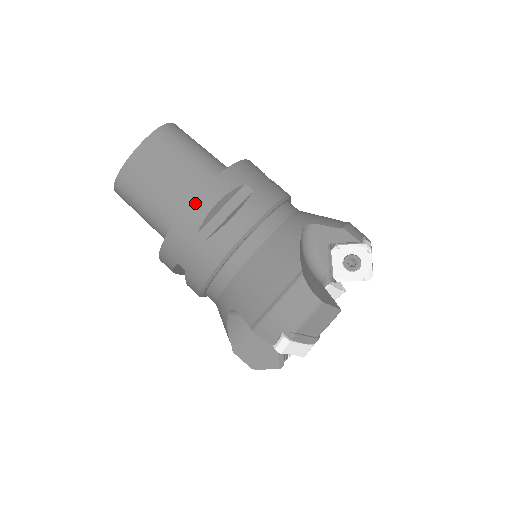
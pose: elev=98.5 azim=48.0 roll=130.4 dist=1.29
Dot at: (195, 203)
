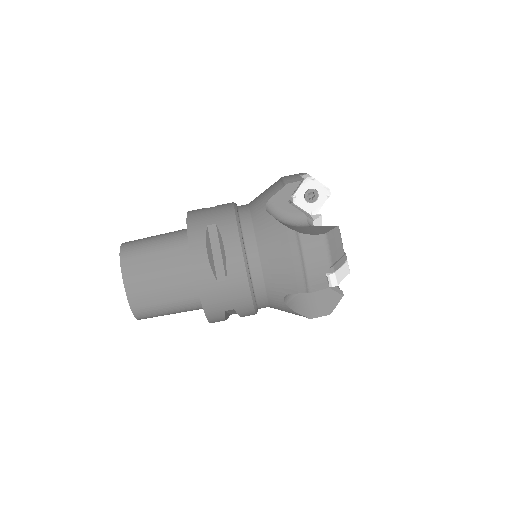
Dot at: (196, 268)
